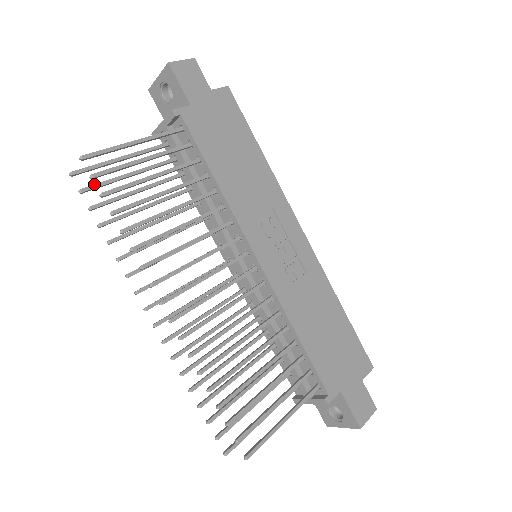
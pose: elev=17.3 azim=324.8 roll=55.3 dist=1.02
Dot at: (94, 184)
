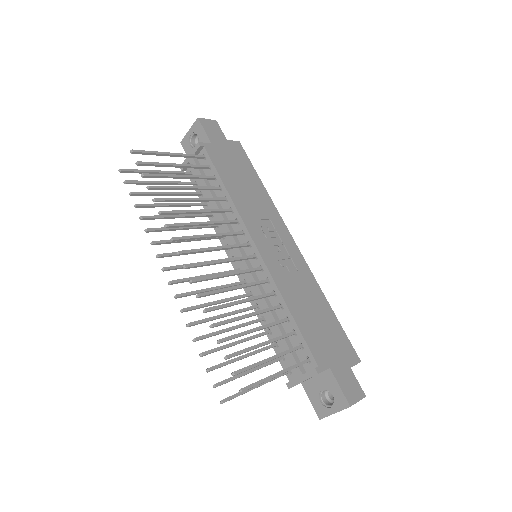
Dot at: (135, 180)
